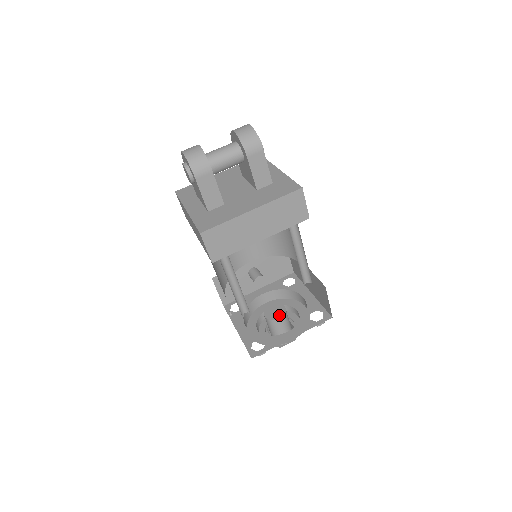
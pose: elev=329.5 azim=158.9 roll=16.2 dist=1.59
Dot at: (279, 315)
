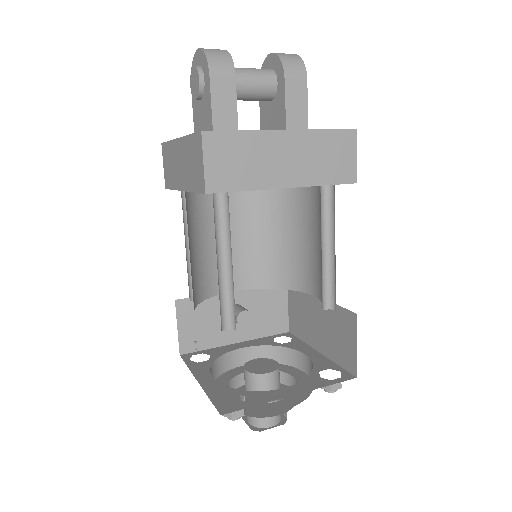
Dot at: (269, 369)
